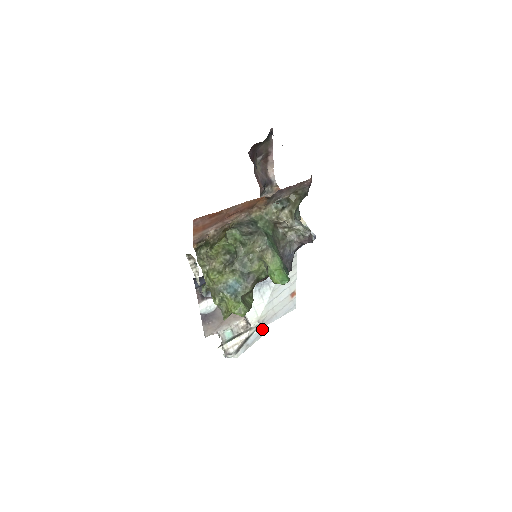
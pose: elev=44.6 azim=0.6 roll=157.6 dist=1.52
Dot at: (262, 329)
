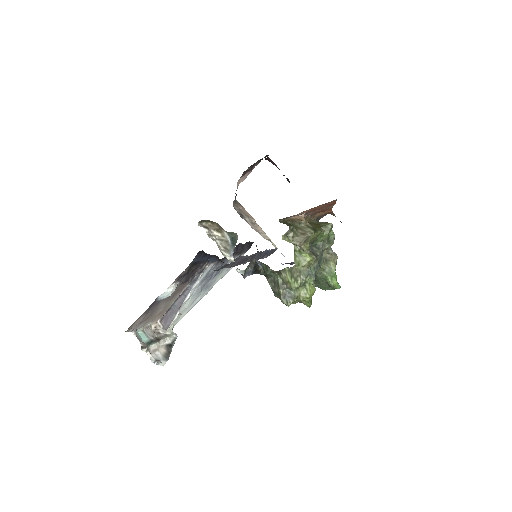
Dot at: occluded
